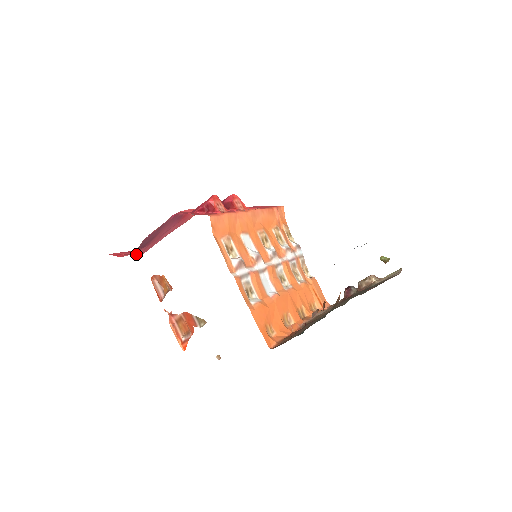
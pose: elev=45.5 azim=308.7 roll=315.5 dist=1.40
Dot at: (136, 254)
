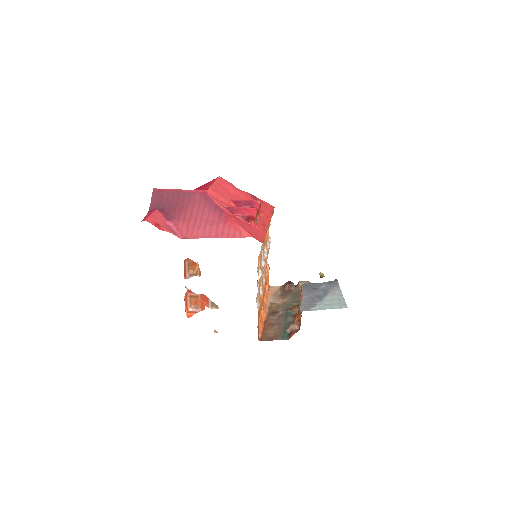
Dot at: (173, 230)
